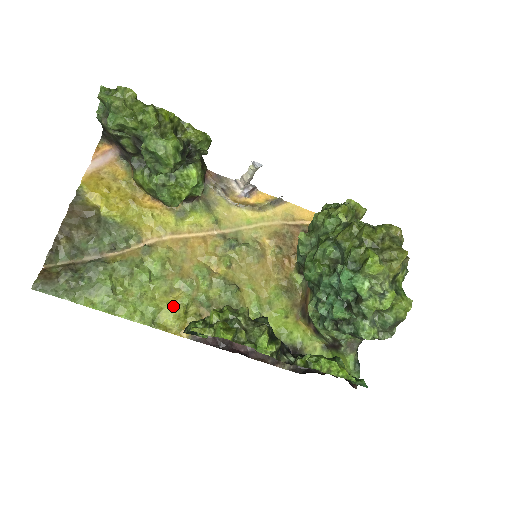
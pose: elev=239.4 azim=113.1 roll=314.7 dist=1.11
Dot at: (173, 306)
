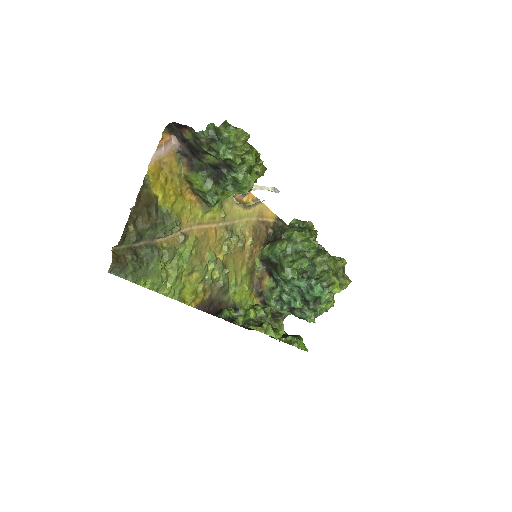
Dot at: (192, 284)
